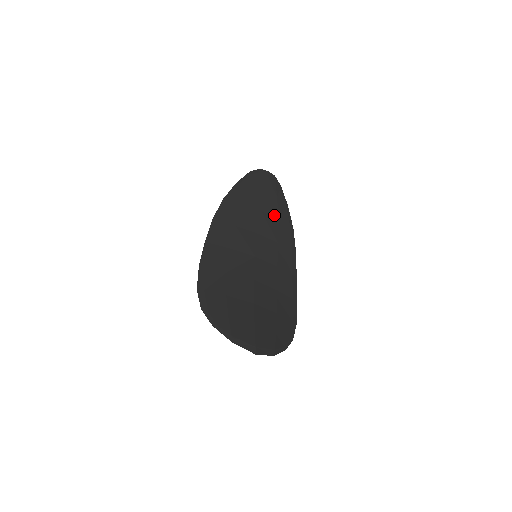
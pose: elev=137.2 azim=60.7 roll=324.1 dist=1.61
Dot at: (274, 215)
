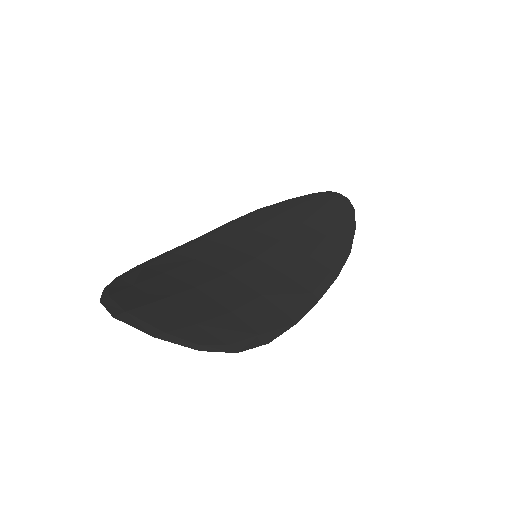
Dot at: (322, 230)
